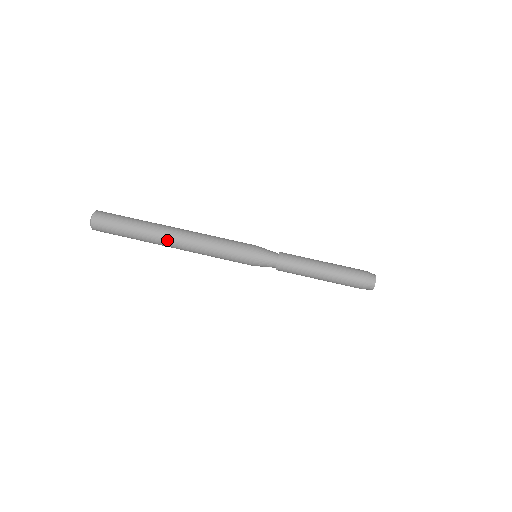
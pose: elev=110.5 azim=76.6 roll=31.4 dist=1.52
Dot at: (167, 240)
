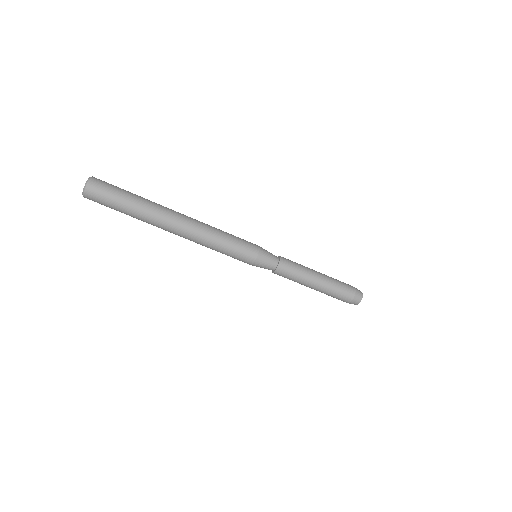
Dot at: occluded
